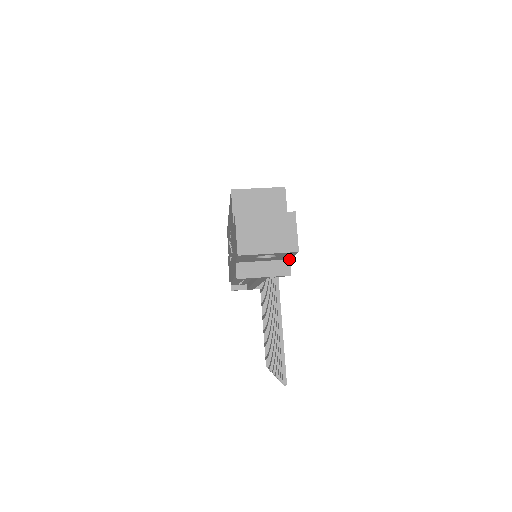
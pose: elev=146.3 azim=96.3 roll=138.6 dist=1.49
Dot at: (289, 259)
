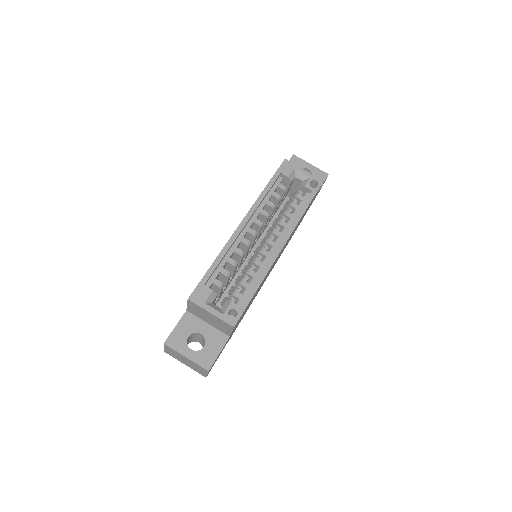
Dot at: (229, 339)
